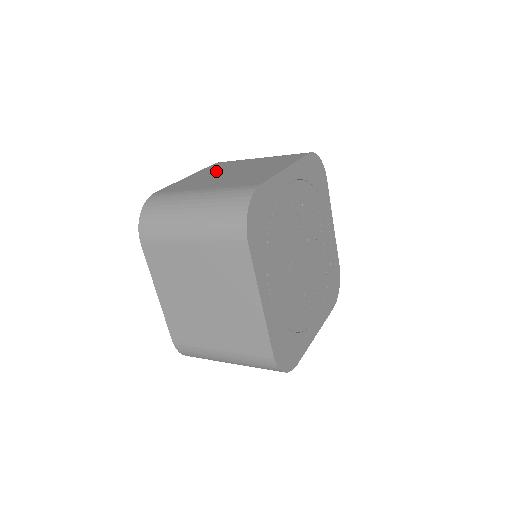
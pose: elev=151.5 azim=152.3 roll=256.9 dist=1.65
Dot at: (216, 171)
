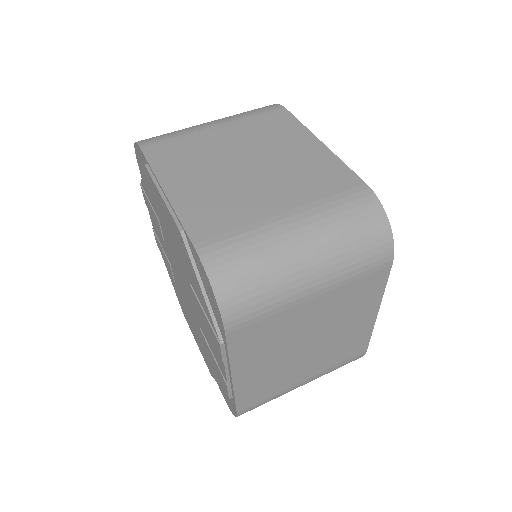
Dot at: (201, 169)
